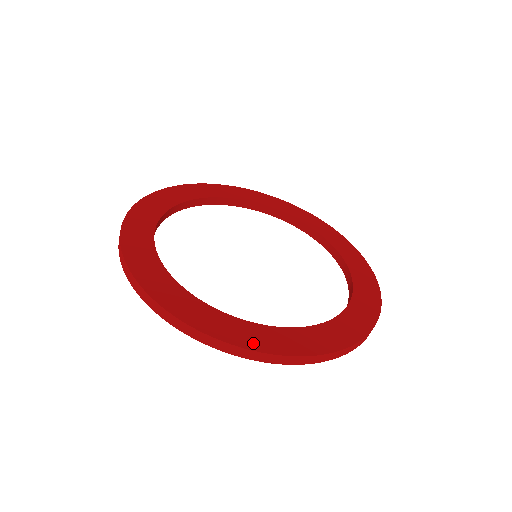
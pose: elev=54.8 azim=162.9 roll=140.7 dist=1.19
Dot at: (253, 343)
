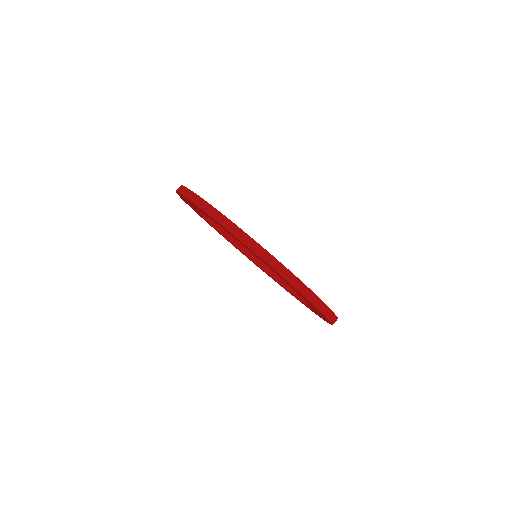
Dot at: occluded
